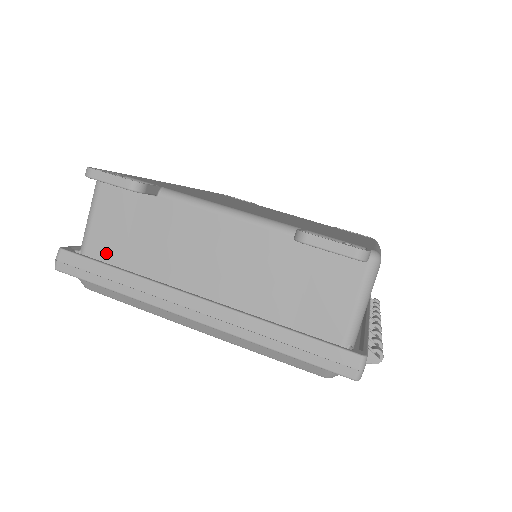
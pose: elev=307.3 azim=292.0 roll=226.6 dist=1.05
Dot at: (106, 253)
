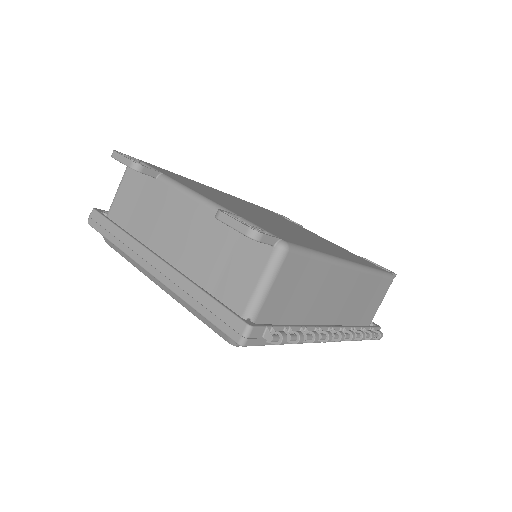
Dot at: (119, 217)
